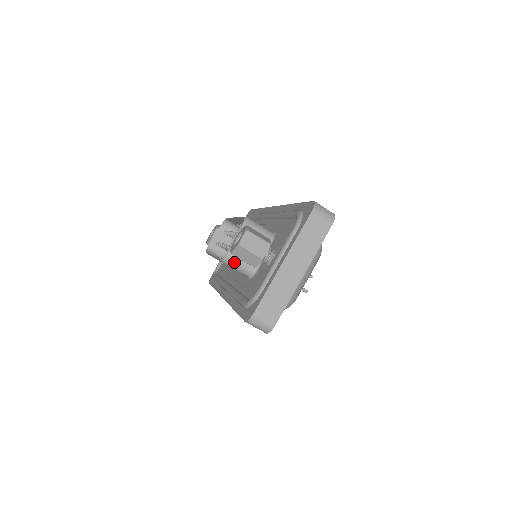
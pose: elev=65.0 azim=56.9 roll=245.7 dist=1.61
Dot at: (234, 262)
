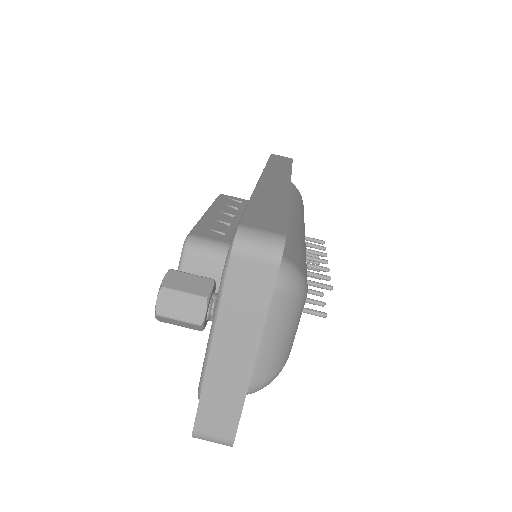
Dot at: occluded
